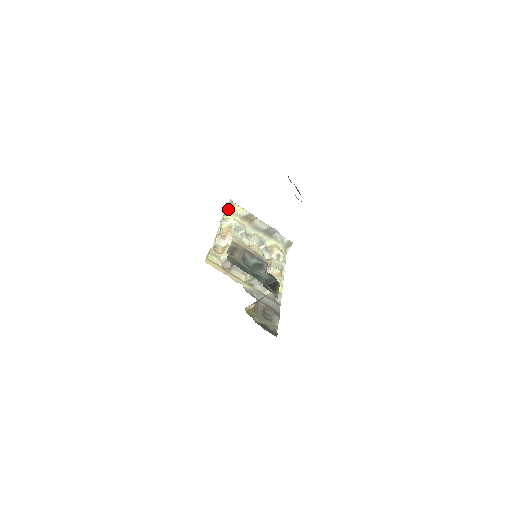
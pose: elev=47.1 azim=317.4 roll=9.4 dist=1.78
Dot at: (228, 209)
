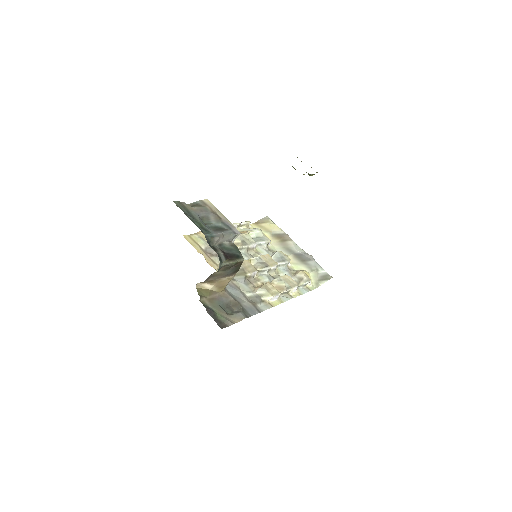
Dot at: (260, 223)
